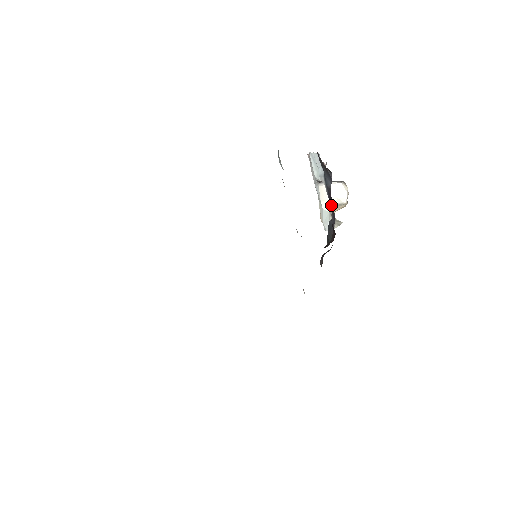
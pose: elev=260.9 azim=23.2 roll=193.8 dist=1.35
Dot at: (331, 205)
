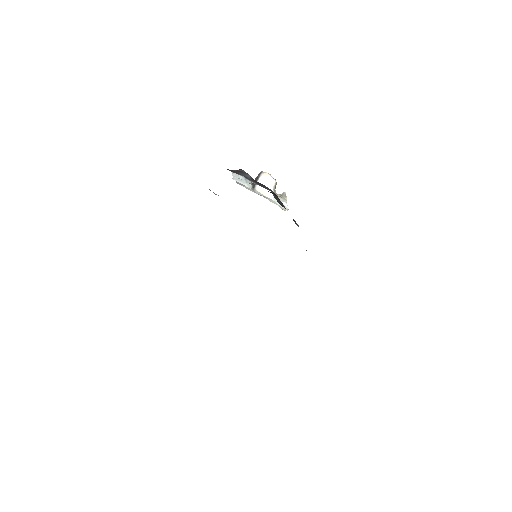
Dot at: (262, 186)
